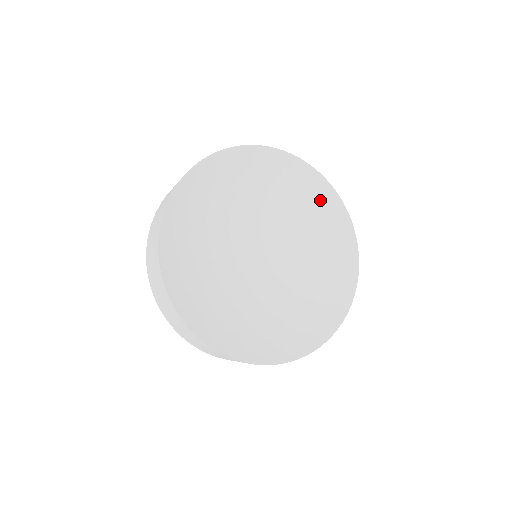
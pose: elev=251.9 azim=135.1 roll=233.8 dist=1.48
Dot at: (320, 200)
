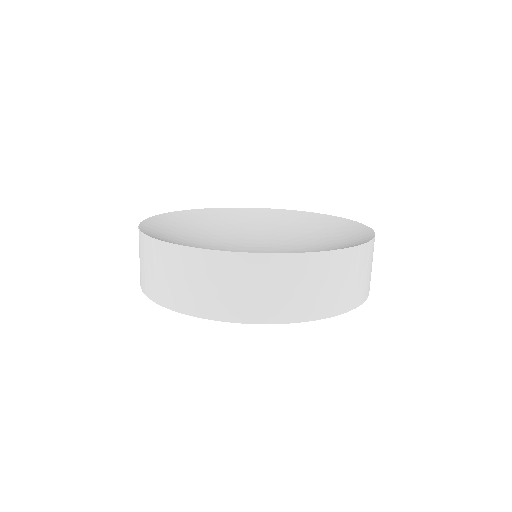
Dot at: (267, 217)
